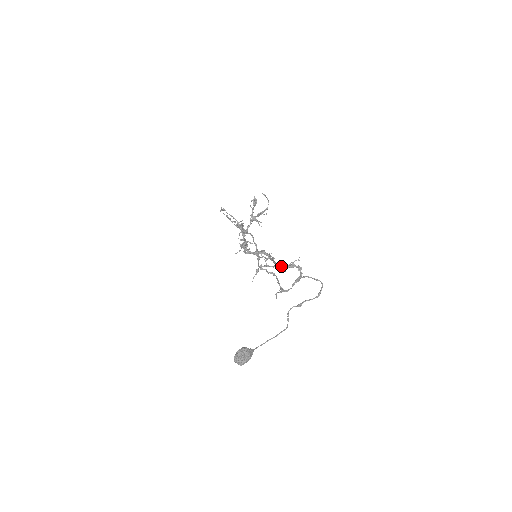
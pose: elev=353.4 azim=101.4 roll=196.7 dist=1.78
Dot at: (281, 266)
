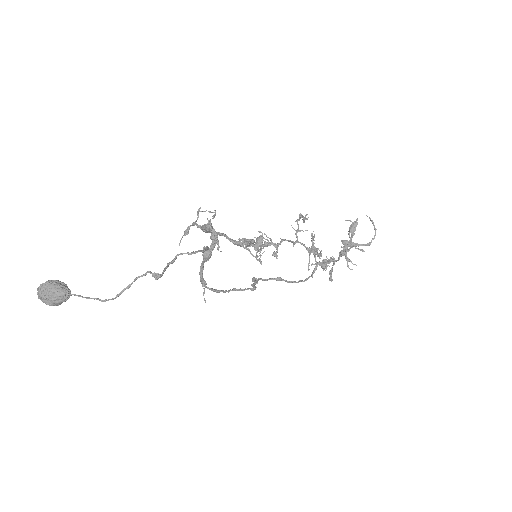
Dot at: occluded
